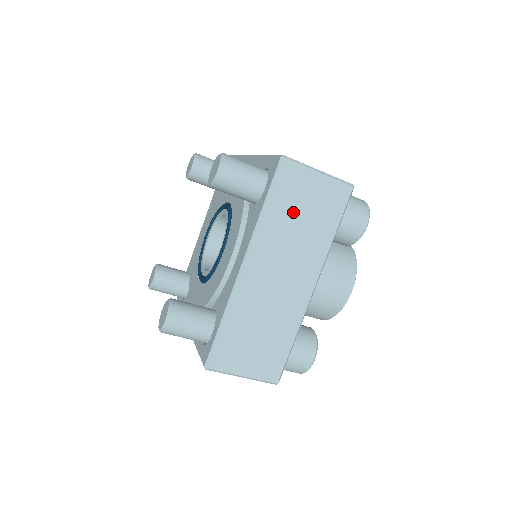
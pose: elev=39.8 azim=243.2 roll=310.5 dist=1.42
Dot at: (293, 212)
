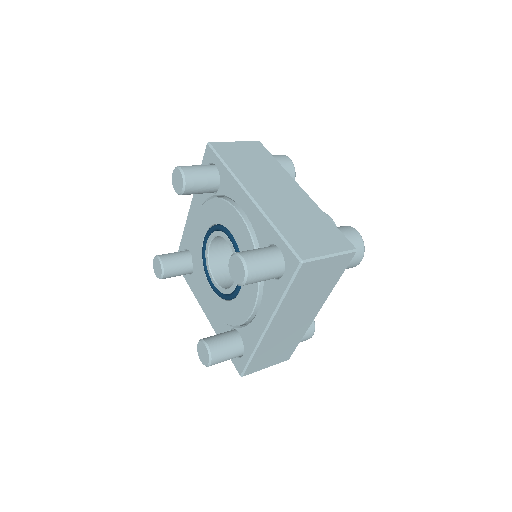
Dot at: (307, 287)
